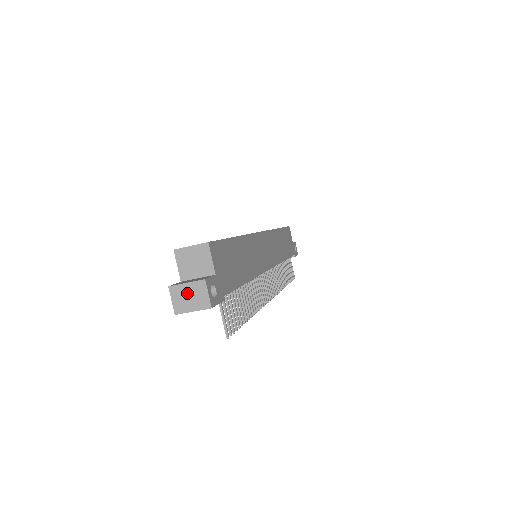
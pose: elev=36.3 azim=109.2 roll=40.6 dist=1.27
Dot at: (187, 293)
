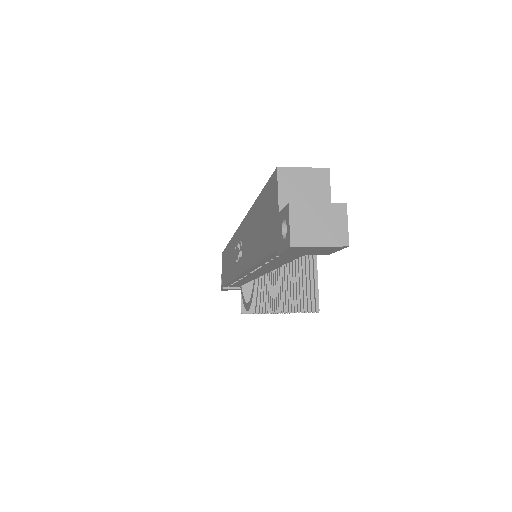
Dot at: (316, 218)
